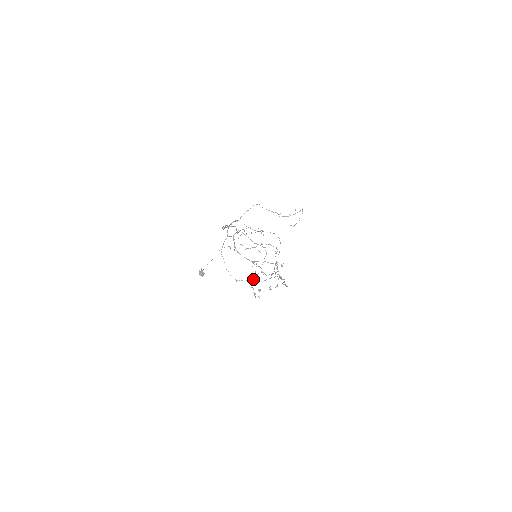
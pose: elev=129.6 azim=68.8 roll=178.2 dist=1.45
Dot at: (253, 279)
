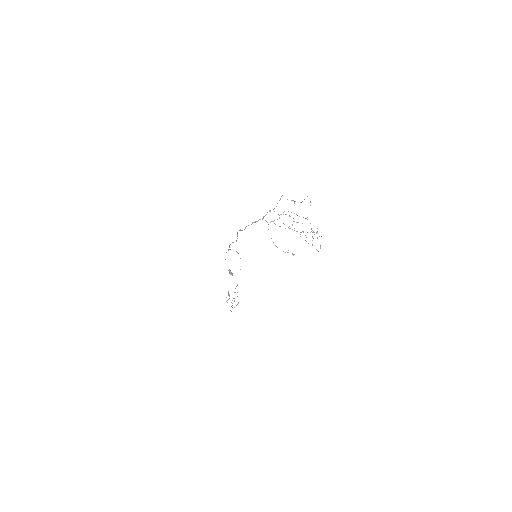
Dot at: (313, 238)
